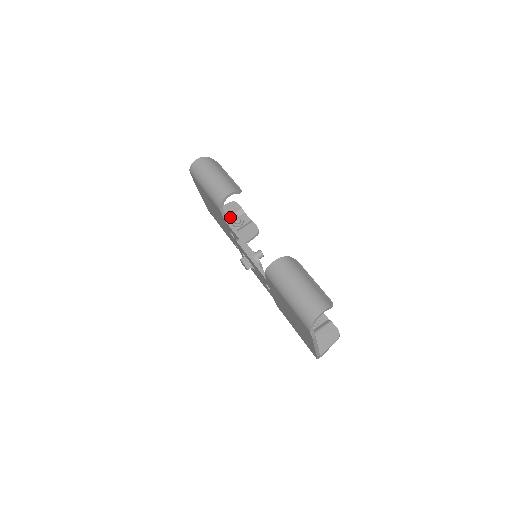
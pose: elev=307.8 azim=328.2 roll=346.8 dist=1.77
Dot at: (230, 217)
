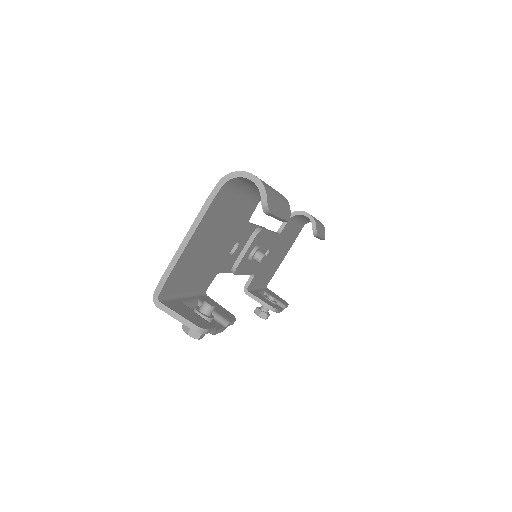
Dot at: occluded
